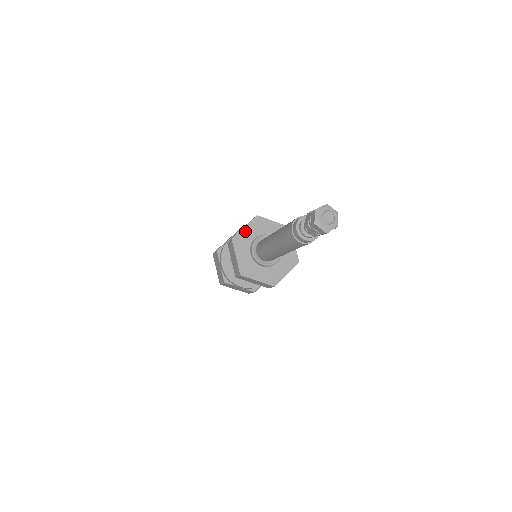
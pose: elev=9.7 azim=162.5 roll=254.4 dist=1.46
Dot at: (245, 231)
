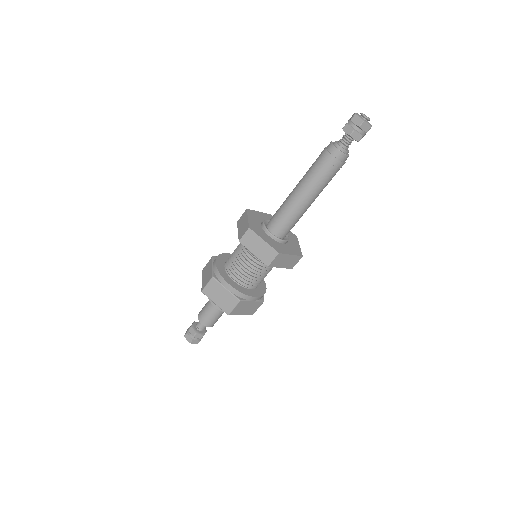
Dot at: (251, 221)
